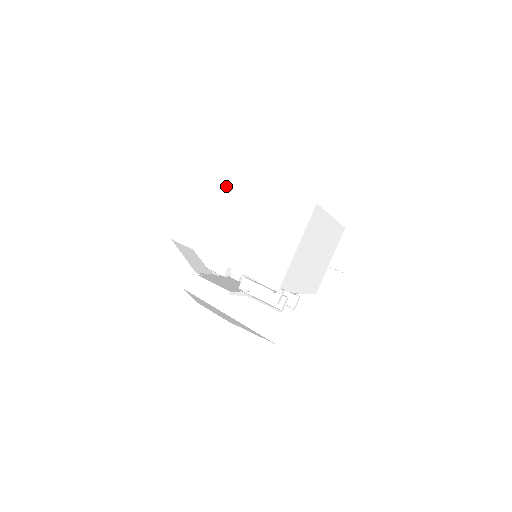
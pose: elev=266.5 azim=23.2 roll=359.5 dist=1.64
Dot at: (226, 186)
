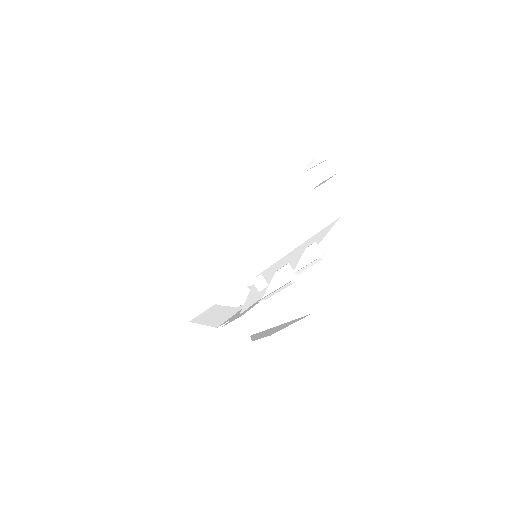
Dot at: (160, 253)
